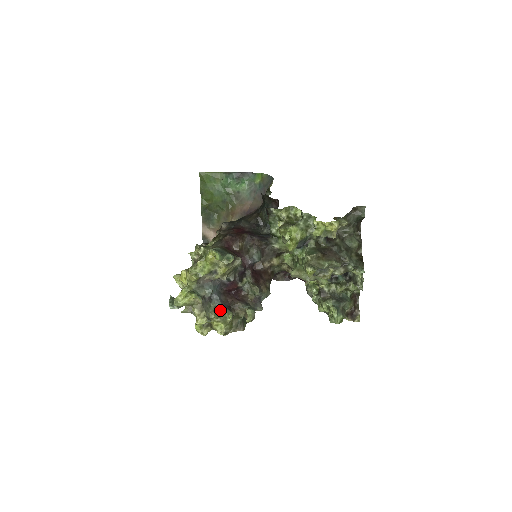
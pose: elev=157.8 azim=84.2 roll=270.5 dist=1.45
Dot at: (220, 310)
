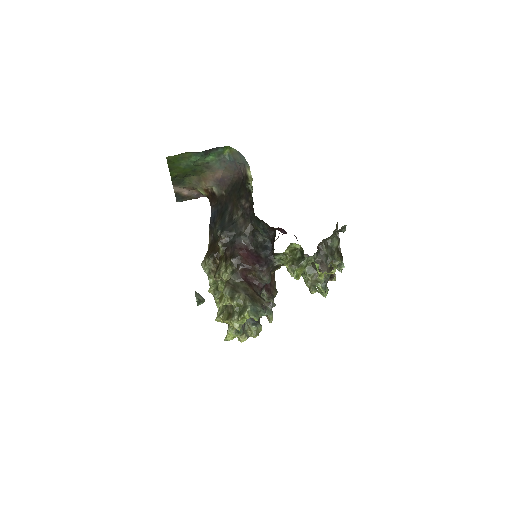
Dot at: (254, 329)
